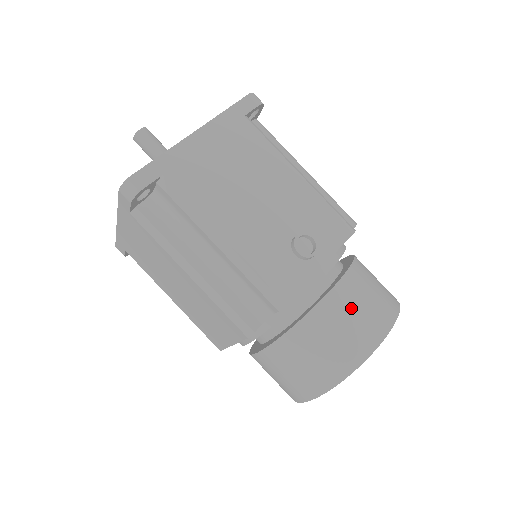
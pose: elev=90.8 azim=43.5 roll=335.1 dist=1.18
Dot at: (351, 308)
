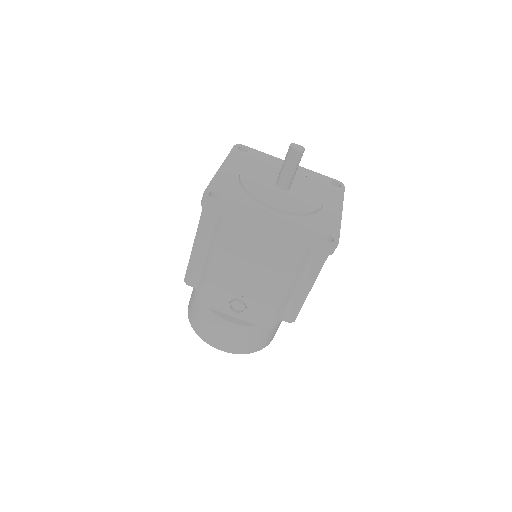
Dot at: (226, 332)
